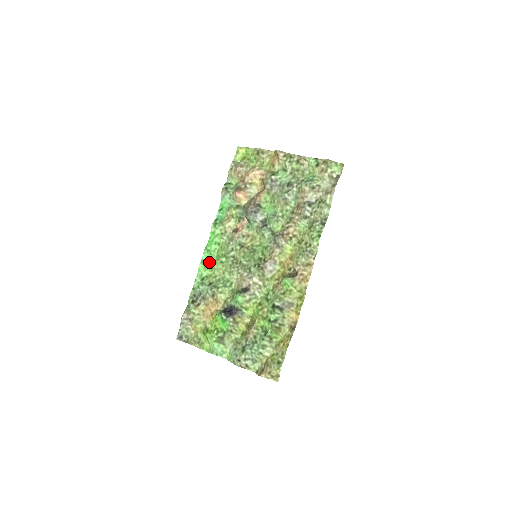
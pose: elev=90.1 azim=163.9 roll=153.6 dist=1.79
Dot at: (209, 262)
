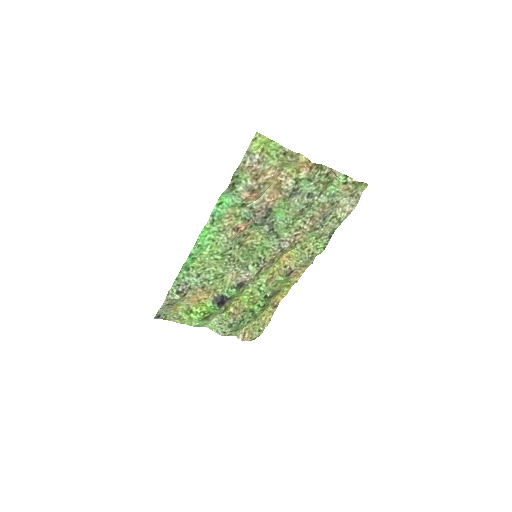
Dot at: (198, 256)
